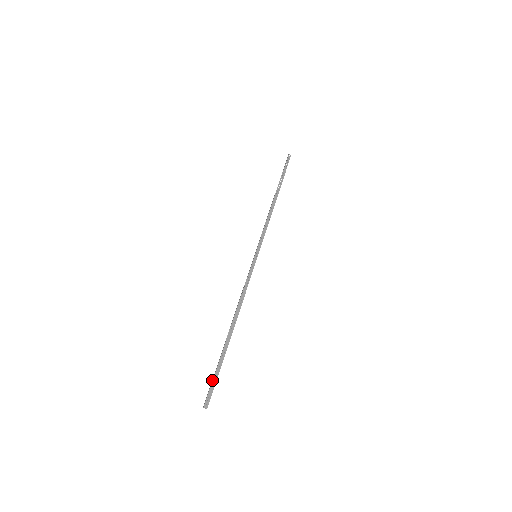
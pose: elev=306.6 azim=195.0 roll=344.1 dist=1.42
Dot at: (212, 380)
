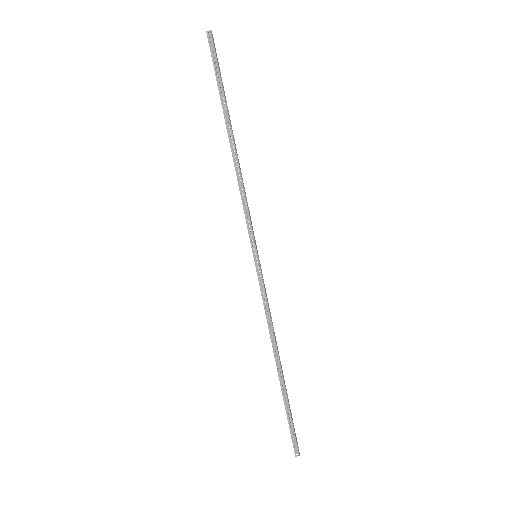
Dot at: occluded
